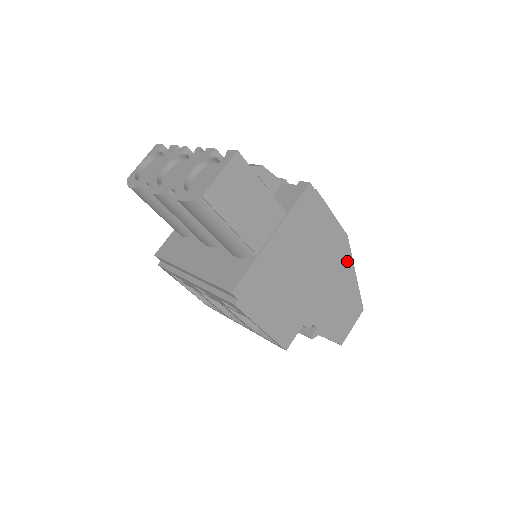
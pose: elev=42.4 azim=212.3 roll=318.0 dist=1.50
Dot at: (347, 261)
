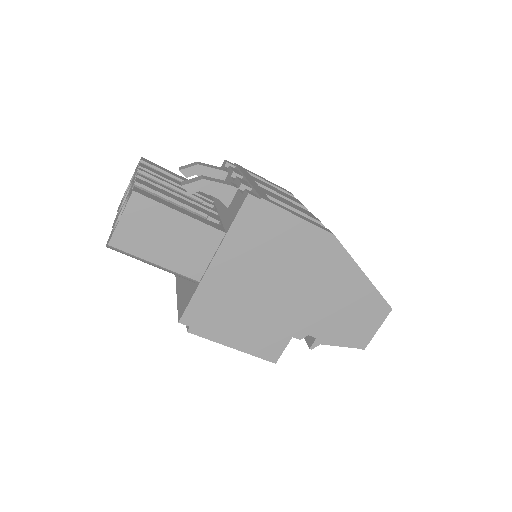
Dot at: (343, 262)
